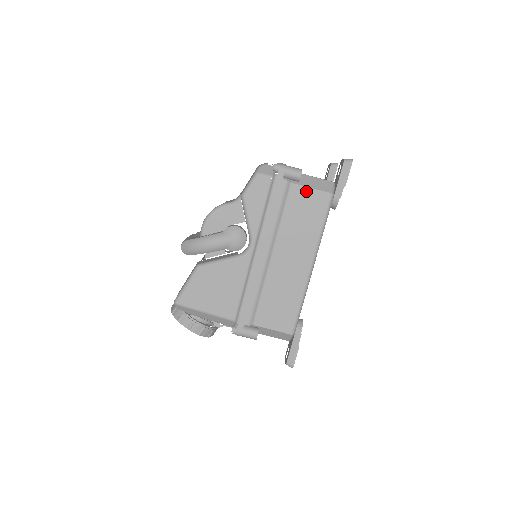
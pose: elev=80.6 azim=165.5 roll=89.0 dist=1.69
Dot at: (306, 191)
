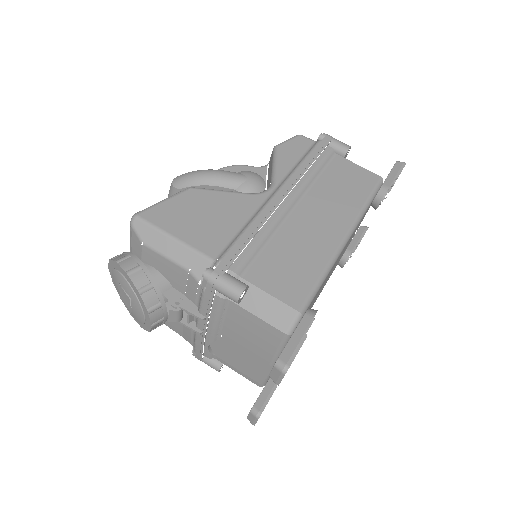
Dot at: (352, 165)
